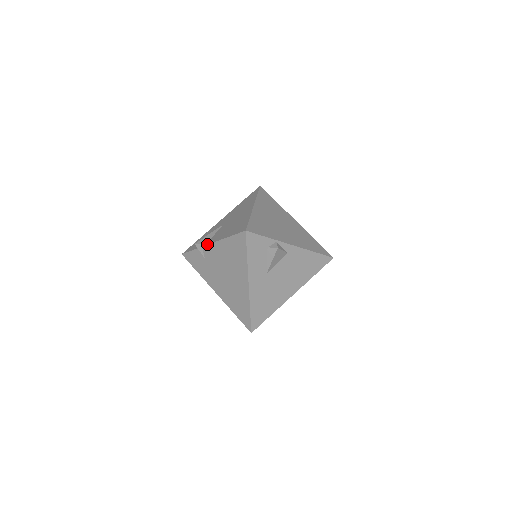
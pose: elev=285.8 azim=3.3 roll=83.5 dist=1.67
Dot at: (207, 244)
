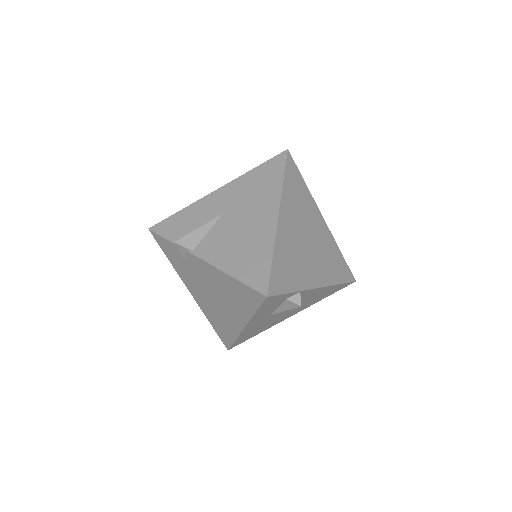
Dot at: (195, 255)
